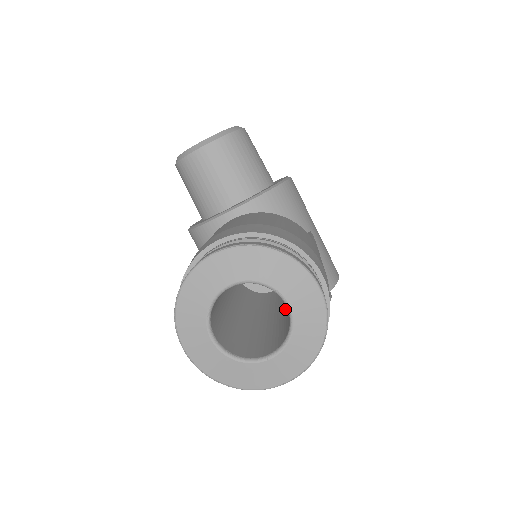
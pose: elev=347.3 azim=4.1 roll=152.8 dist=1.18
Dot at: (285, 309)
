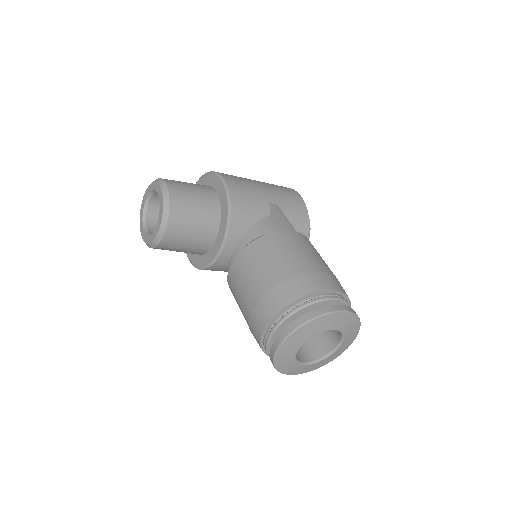
Dot at: occluded
